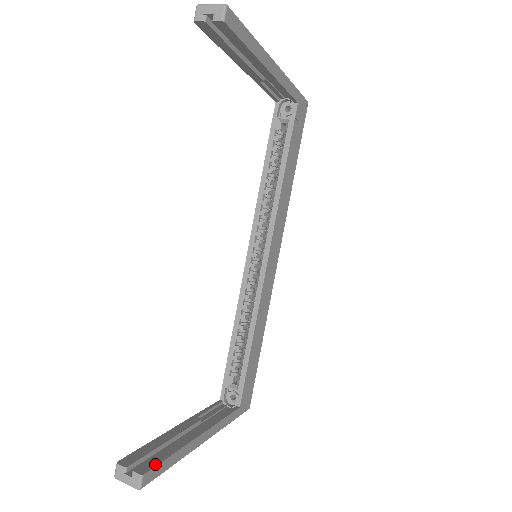
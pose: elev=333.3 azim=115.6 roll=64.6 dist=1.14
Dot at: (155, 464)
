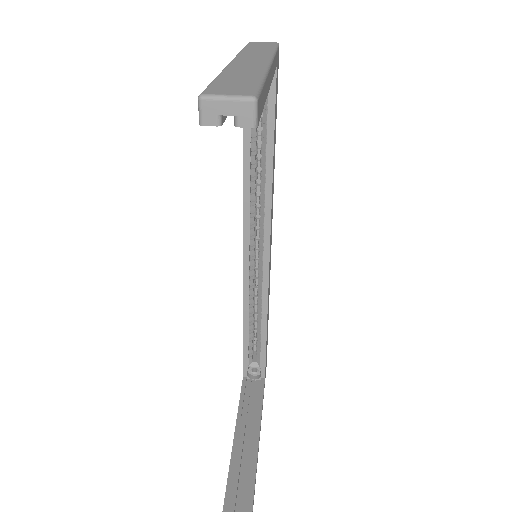
Dot at: out of frame
